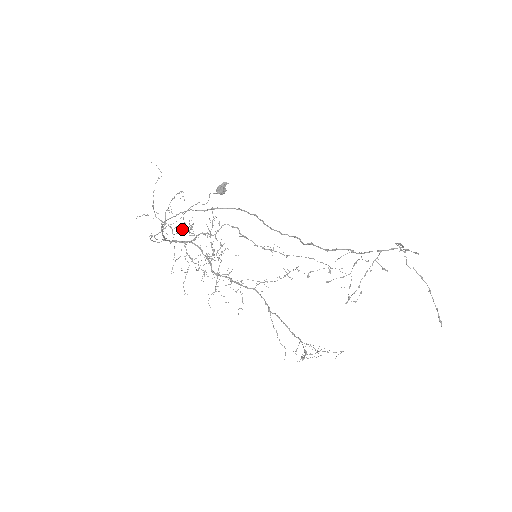
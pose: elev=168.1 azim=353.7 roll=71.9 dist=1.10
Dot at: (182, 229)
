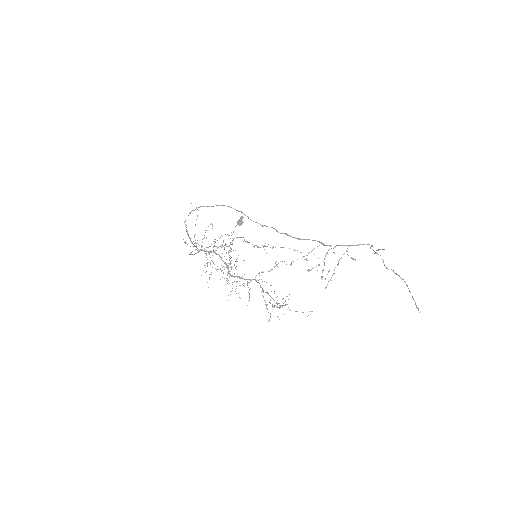
Dot at: (213, 250)
